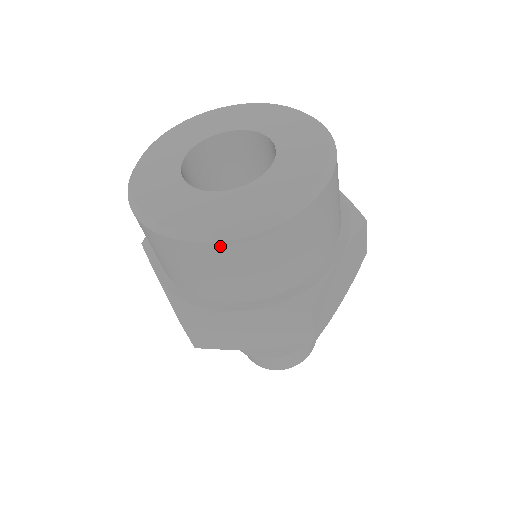
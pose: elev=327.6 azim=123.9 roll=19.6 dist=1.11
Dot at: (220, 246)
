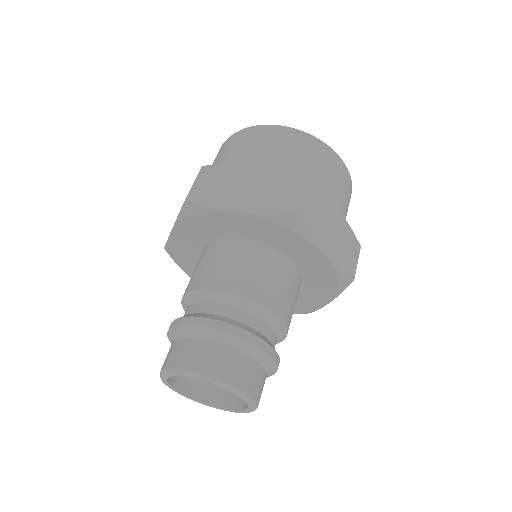
Dot at: (274, 128)
